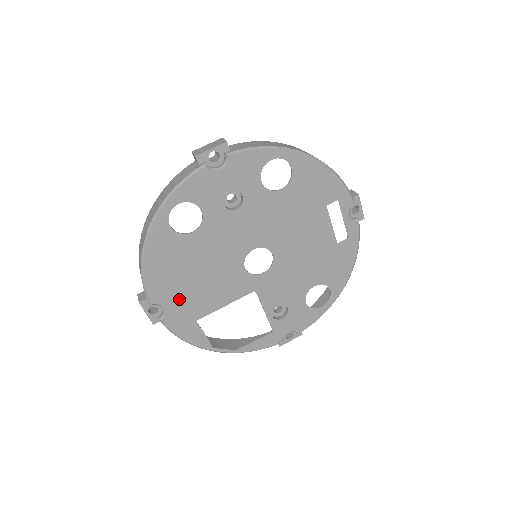
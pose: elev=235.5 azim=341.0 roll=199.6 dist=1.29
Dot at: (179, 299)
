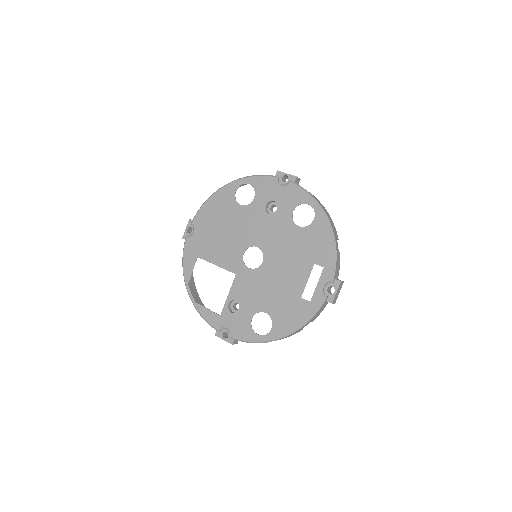
Dot at: (203, 235)
